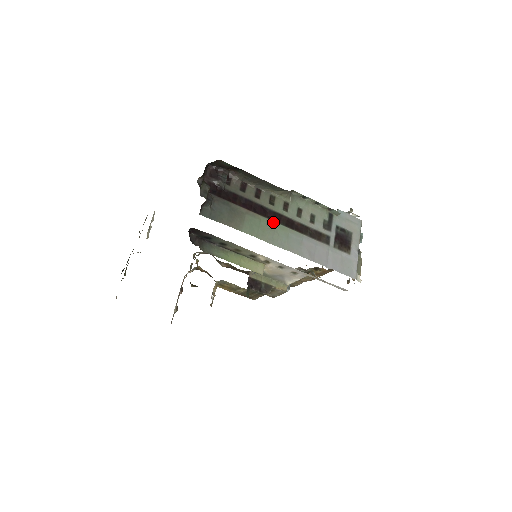
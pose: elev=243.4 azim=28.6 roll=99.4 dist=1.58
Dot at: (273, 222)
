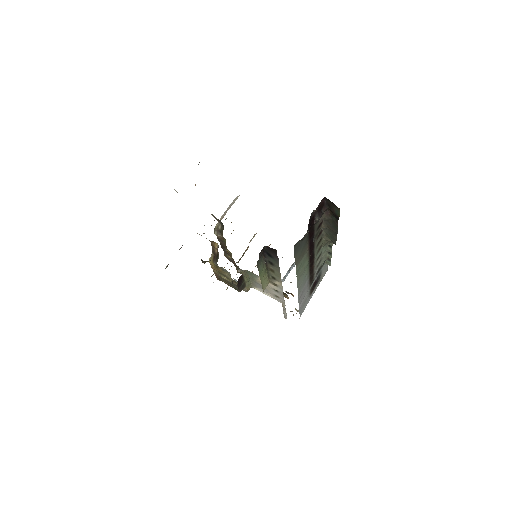
Dot at: (308, 263)
